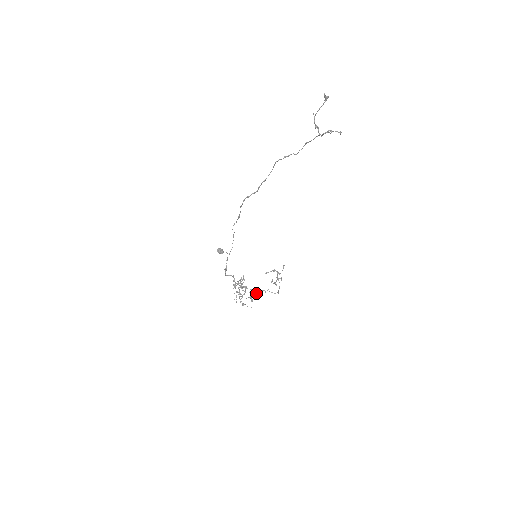
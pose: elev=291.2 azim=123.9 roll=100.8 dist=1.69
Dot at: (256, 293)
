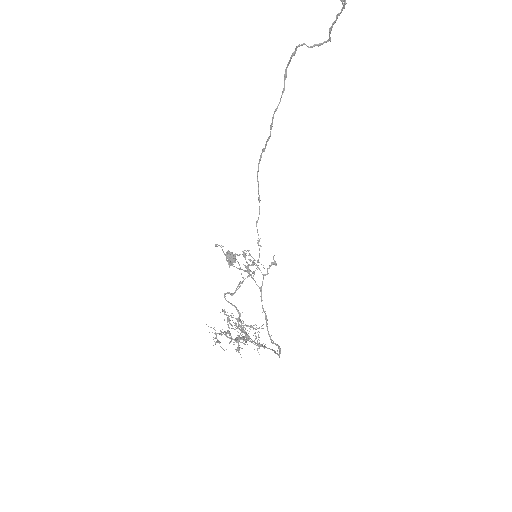
Dot at: occluded
